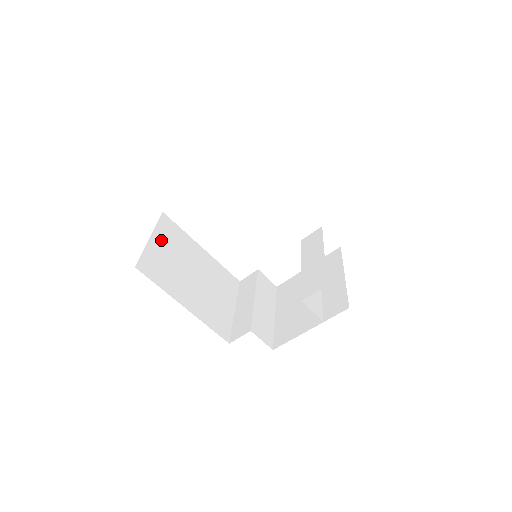
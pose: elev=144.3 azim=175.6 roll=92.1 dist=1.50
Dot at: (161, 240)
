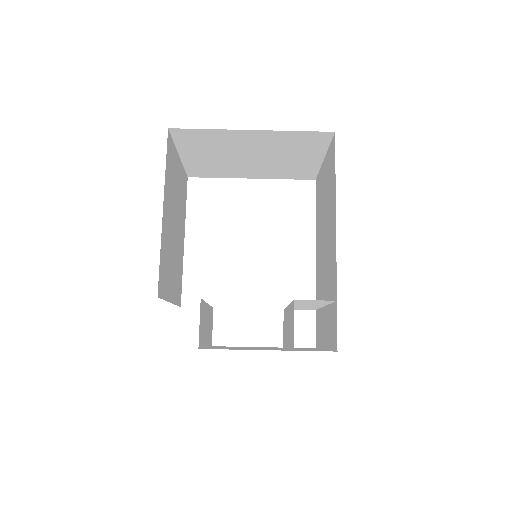
Dot at: (180, 173)
